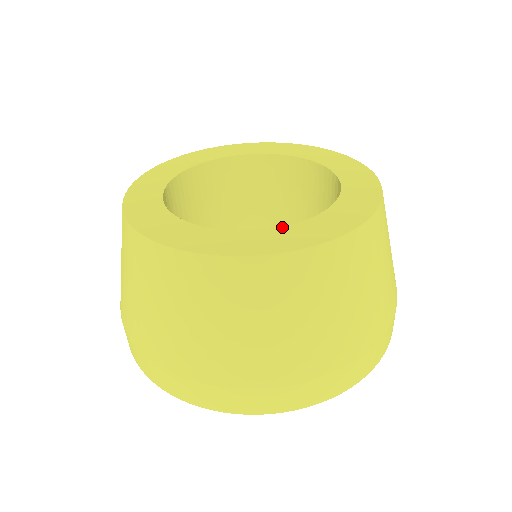
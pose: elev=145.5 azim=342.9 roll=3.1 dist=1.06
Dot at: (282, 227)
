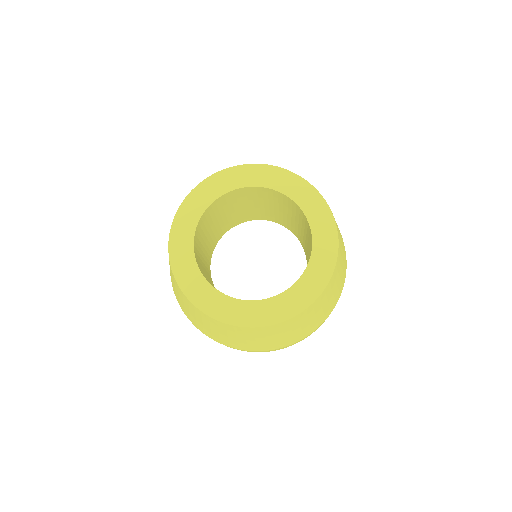
Dot at: (220, 293)
